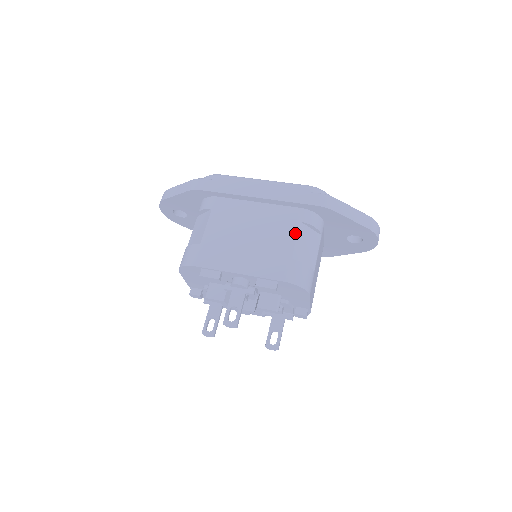
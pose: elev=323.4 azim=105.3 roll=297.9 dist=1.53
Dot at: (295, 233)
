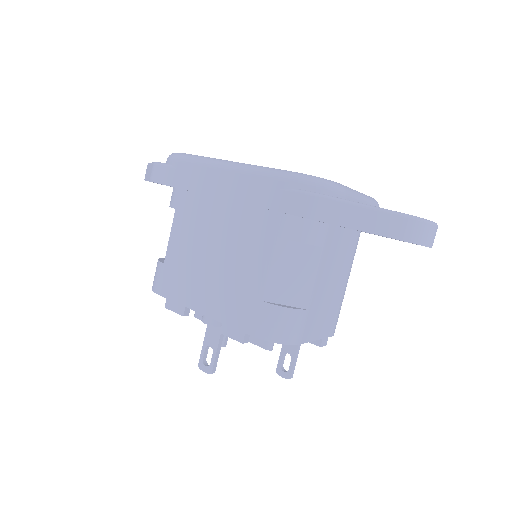
Dot at: (269, 257)
